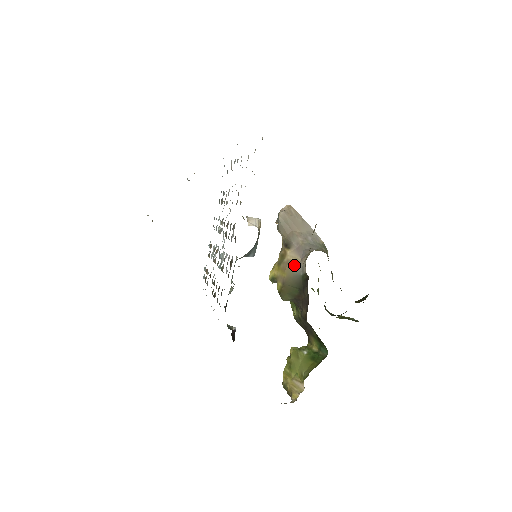
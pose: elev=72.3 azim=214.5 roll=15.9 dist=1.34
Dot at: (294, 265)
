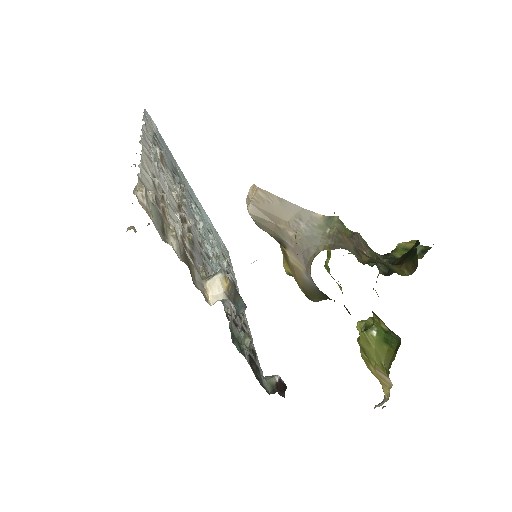
Dot at: (302, 274)
